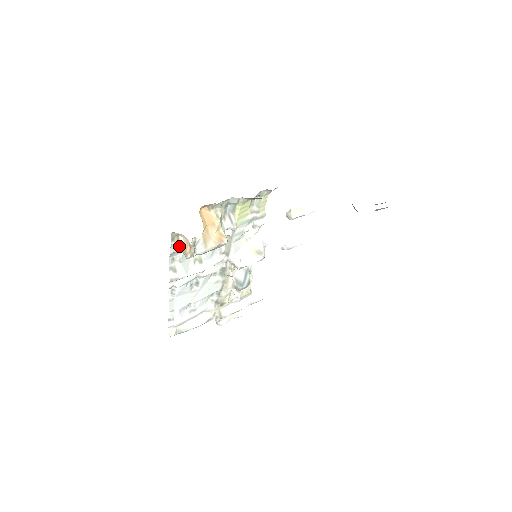
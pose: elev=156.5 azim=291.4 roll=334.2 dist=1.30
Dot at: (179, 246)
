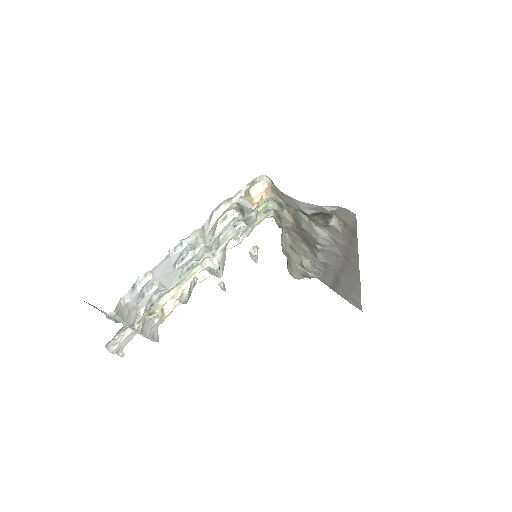
Dot at: (246, 194)
